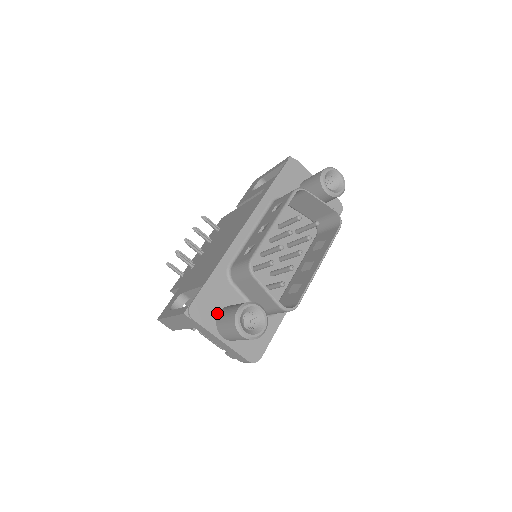
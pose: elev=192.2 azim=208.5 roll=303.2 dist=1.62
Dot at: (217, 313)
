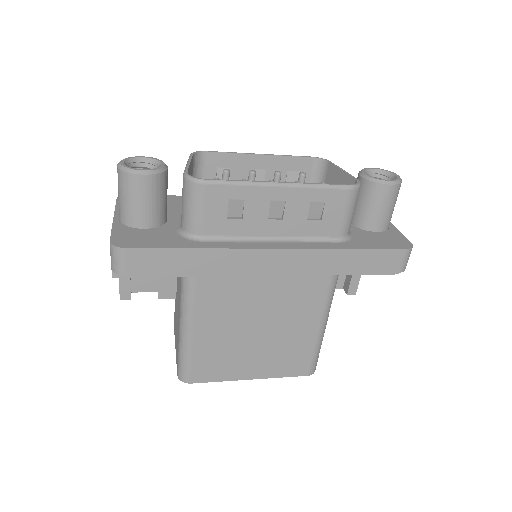
Dot at: occluded
